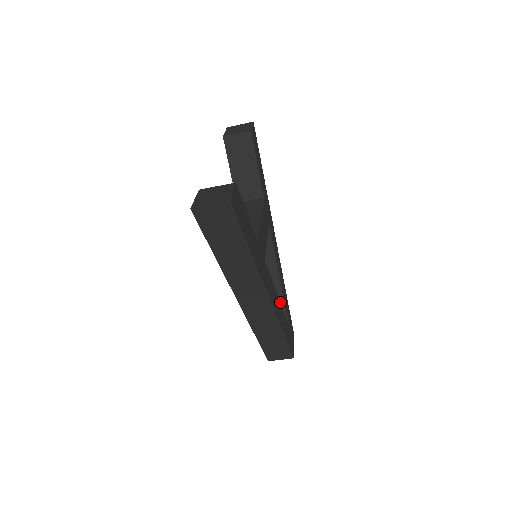
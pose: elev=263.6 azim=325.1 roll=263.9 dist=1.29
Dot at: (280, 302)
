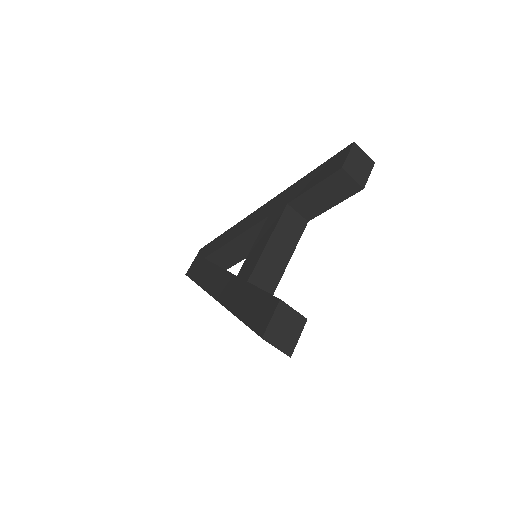
Dot at: (234, 261)
